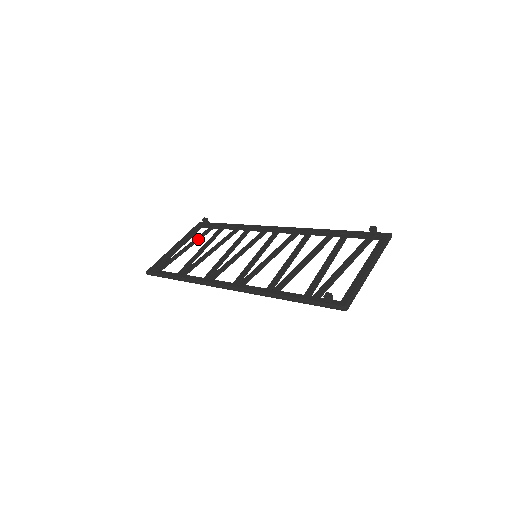
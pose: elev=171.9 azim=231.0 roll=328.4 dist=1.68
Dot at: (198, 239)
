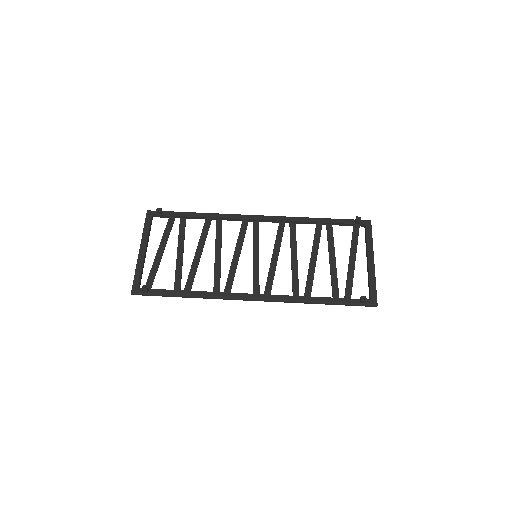
Dot at: (167, 238)
